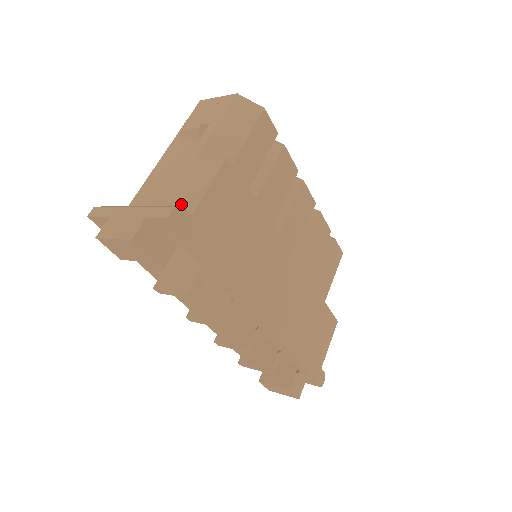
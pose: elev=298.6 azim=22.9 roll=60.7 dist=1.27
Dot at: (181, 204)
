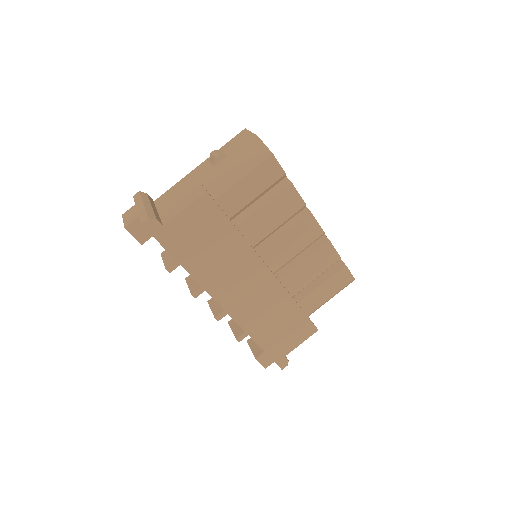
Dot at: (168, 213)
